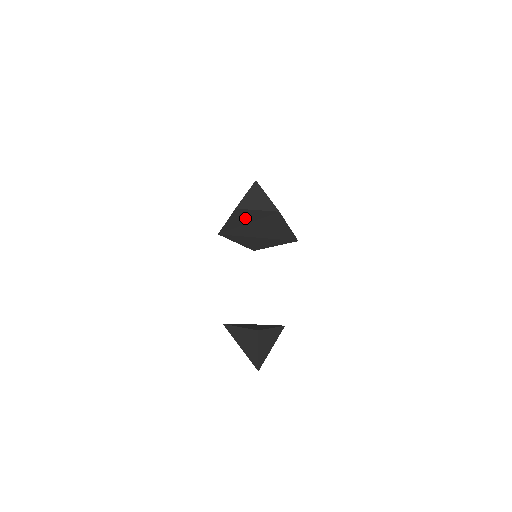
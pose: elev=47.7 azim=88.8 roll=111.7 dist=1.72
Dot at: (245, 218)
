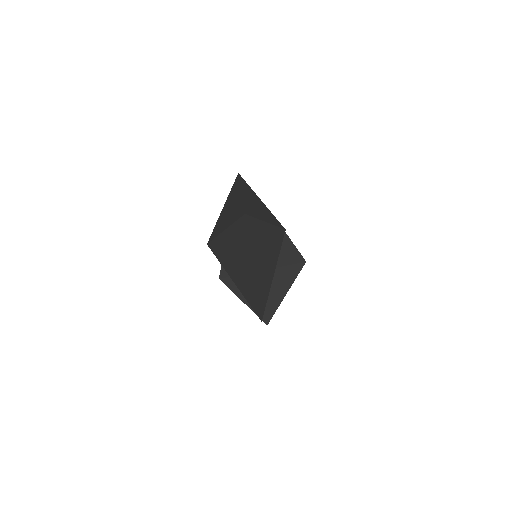
Dot at: occluded
